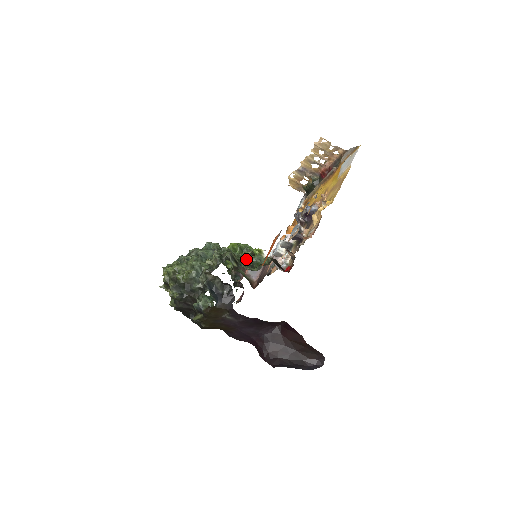
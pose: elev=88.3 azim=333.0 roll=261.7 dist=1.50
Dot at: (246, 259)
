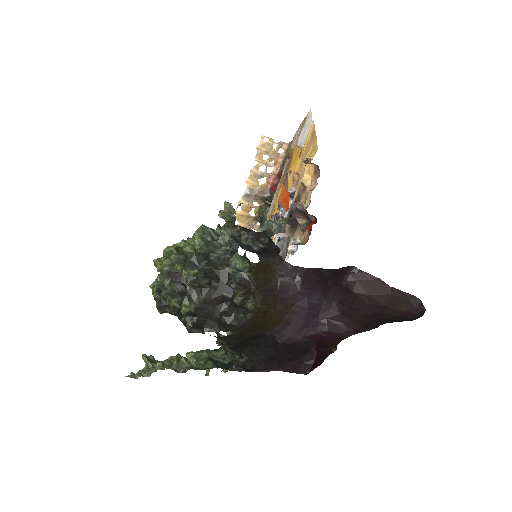
Dot at: occluded
